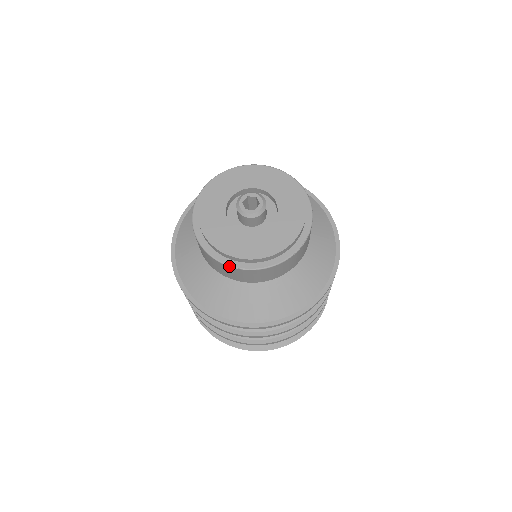
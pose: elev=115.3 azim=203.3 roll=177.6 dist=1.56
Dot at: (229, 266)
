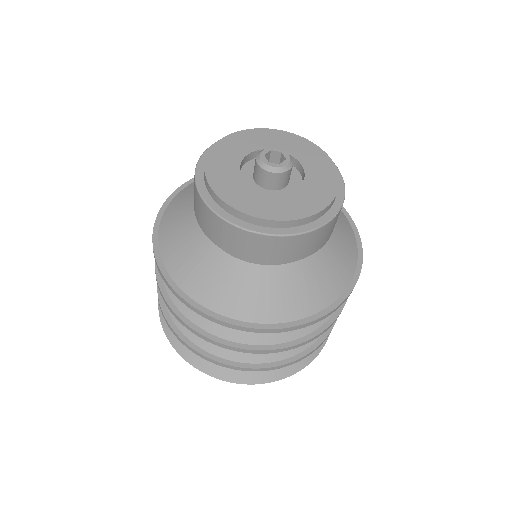
Dot at: (240, 227)
